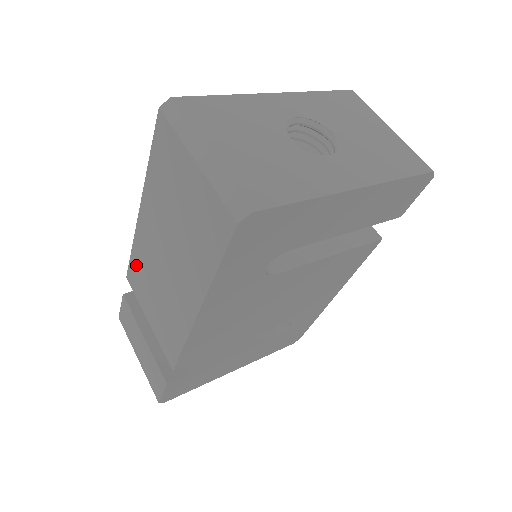
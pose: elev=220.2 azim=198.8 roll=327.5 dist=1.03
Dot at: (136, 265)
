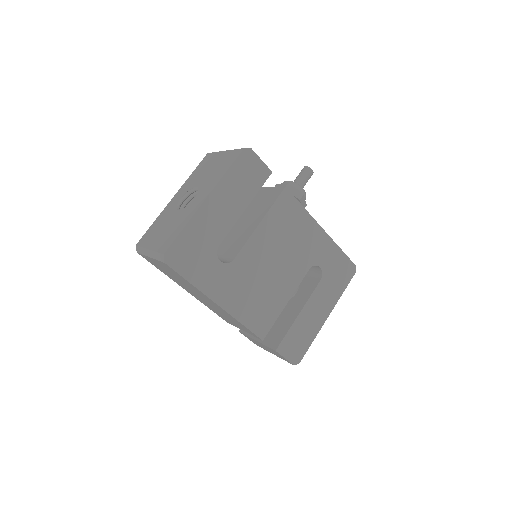
Dot at: (216, 313)
